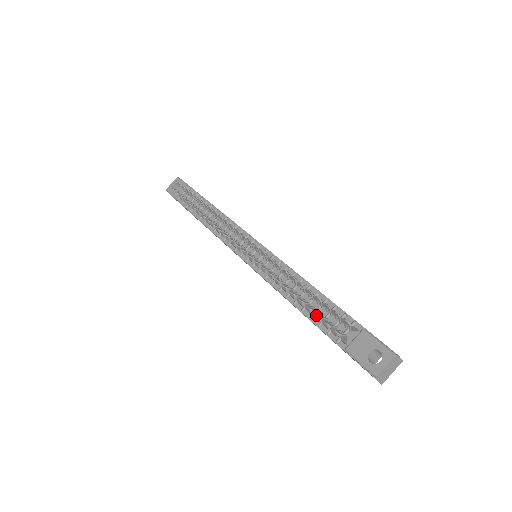
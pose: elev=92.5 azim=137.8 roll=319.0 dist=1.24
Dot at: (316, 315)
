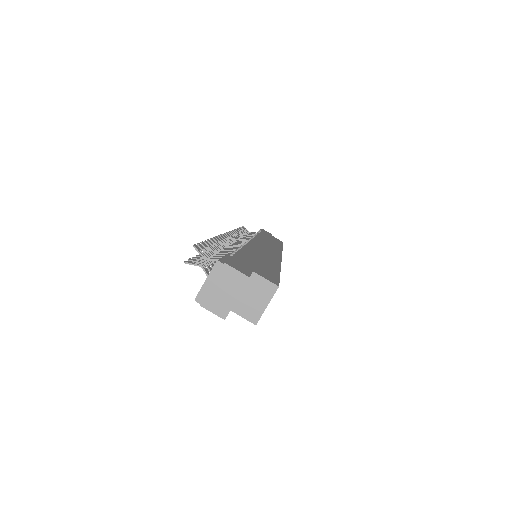
Dot at: occluded
